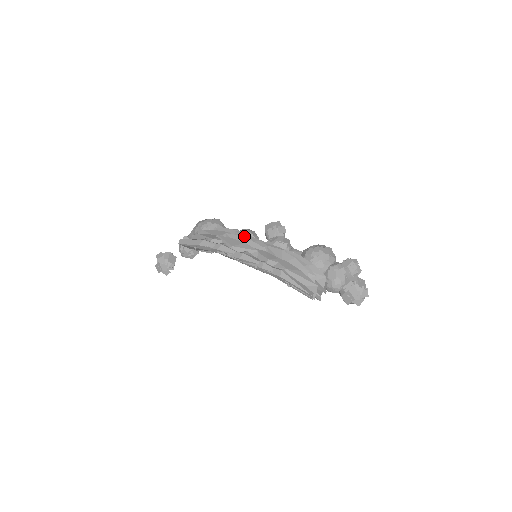
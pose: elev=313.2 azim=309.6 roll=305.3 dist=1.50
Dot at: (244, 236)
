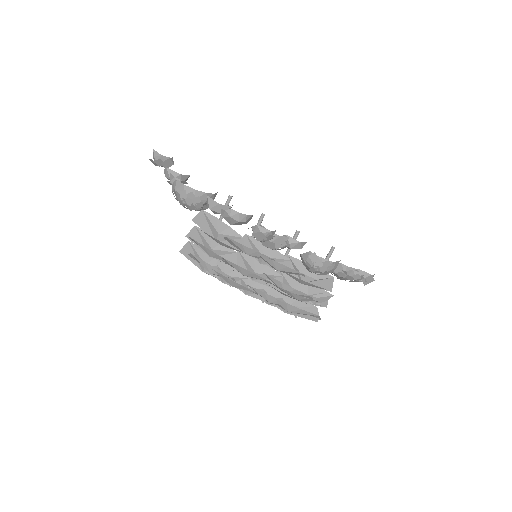
Dot at: (236, 268)
